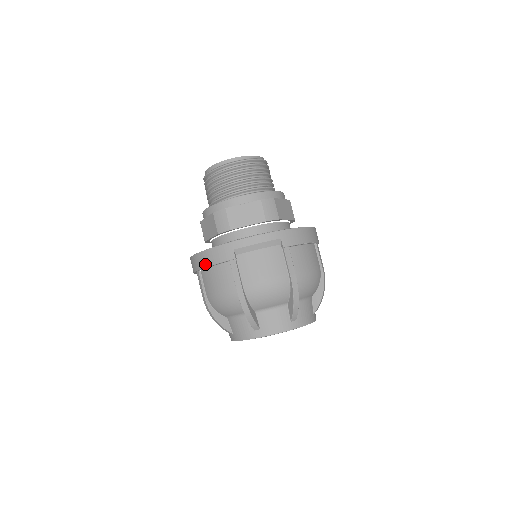
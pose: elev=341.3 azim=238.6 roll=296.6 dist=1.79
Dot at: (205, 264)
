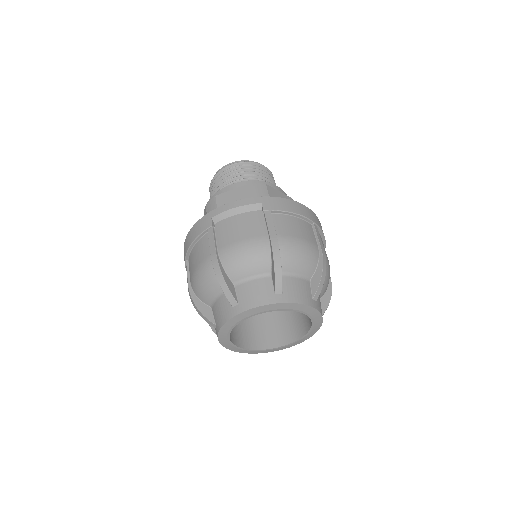
Dot at: (188, 245)
